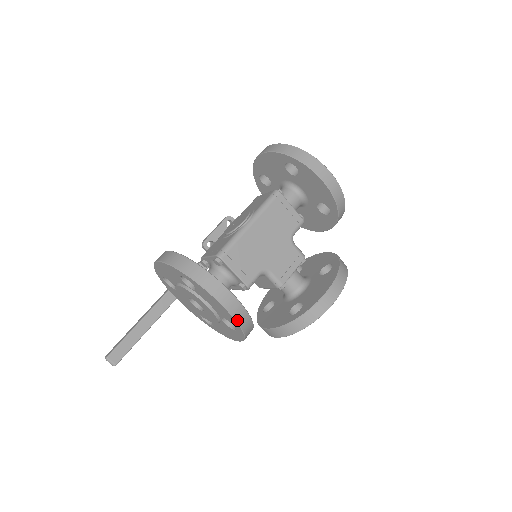
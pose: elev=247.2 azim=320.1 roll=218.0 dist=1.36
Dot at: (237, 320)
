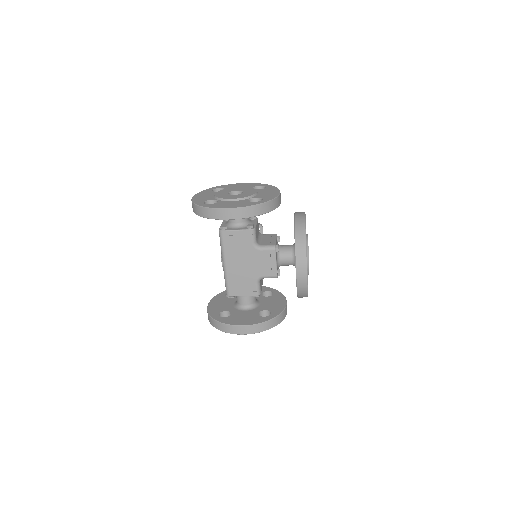
Dot at: (259, 332)
